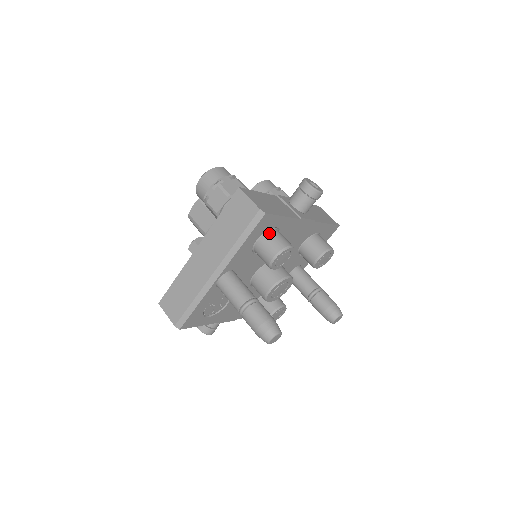
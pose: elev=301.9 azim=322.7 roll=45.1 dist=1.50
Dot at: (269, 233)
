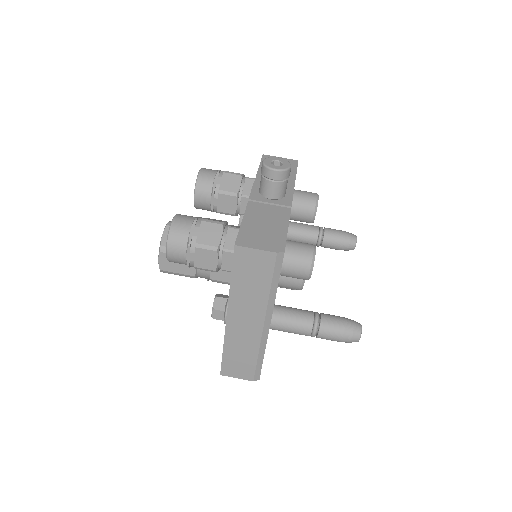
Dot at: (286, 254)
